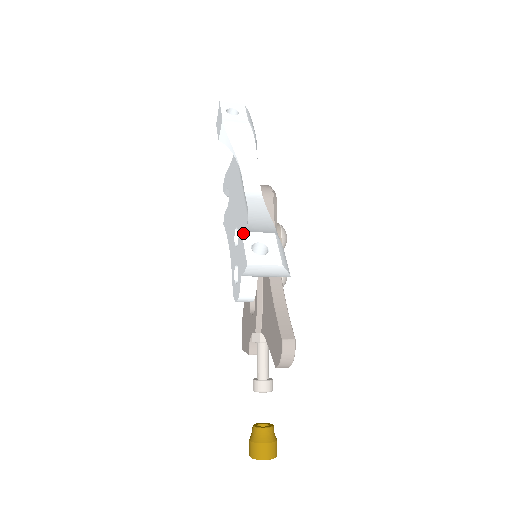
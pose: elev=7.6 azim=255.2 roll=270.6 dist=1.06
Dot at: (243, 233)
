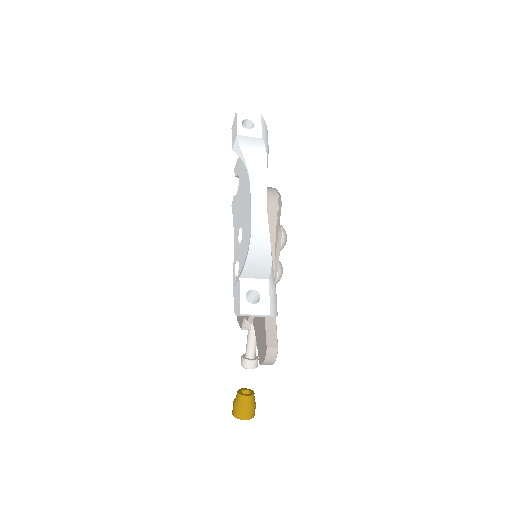
Dot at: (240, 279)
